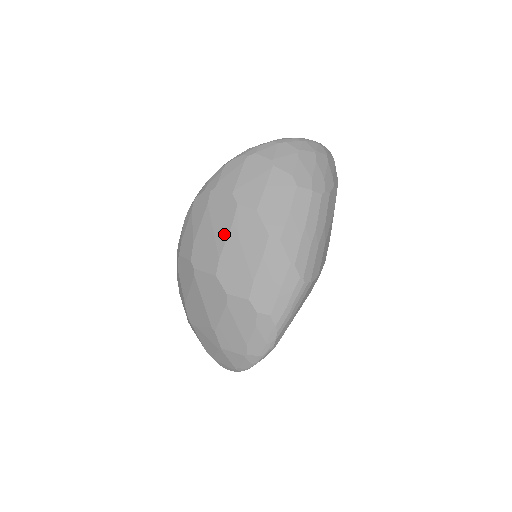
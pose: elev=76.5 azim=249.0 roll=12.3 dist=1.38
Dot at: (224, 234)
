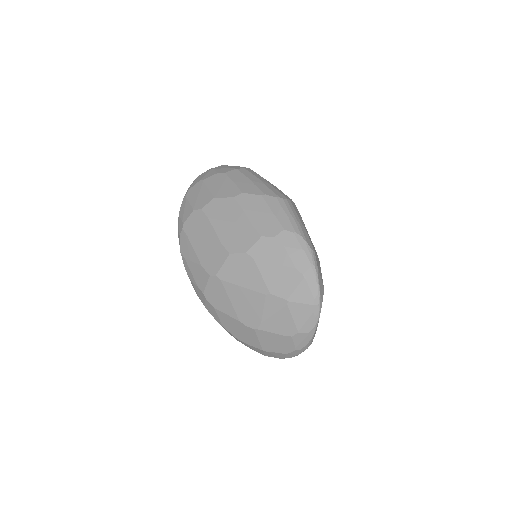
Dot at: (210, 230)
